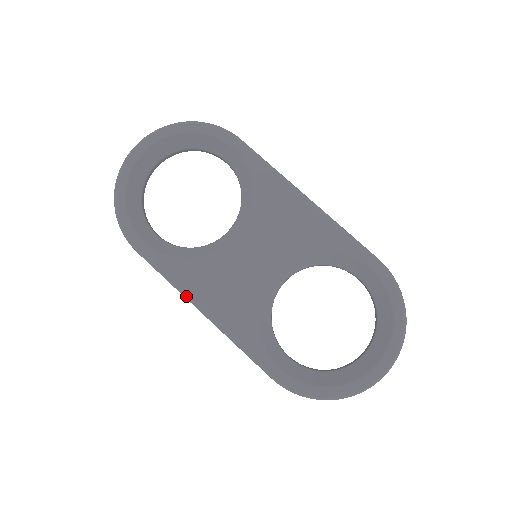
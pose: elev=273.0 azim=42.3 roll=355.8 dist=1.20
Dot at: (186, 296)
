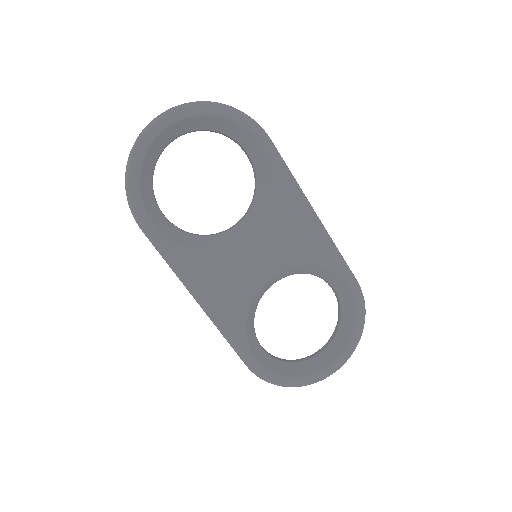
Dot at: (186, 284)
